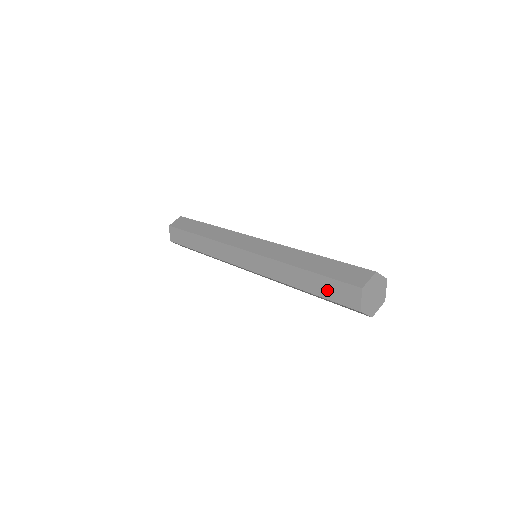
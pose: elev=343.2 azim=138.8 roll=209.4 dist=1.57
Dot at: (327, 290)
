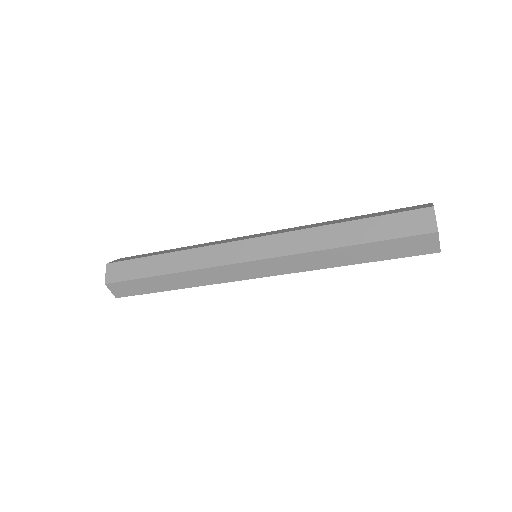
Dot at: (386, 229)
